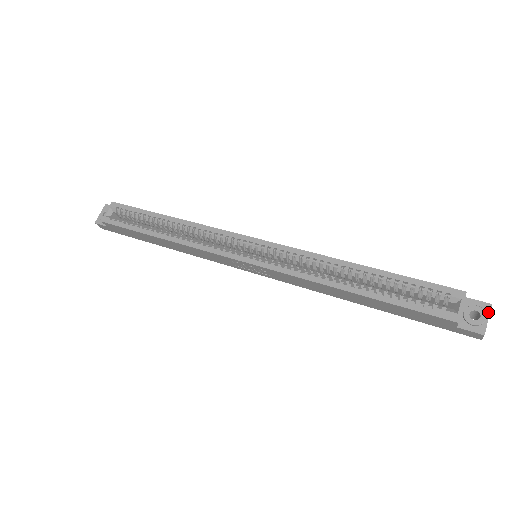
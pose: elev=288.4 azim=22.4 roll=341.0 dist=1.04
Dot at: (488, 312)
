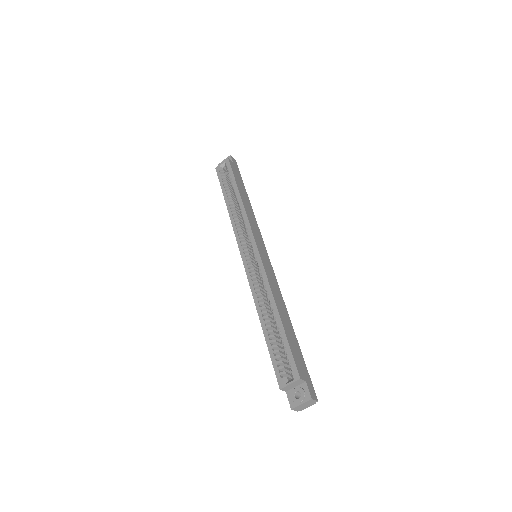
Dot at: (305, 400)
